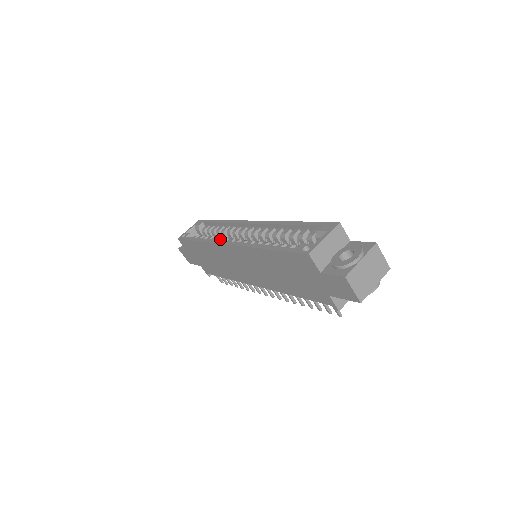
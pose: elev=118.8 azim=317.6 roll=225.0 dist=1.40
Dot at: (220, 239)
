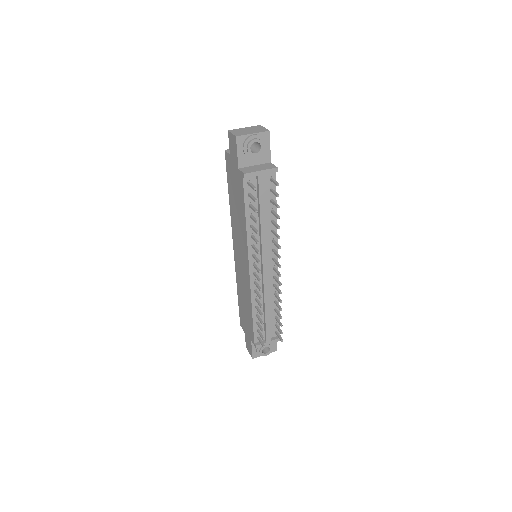
Dot at: occluded
